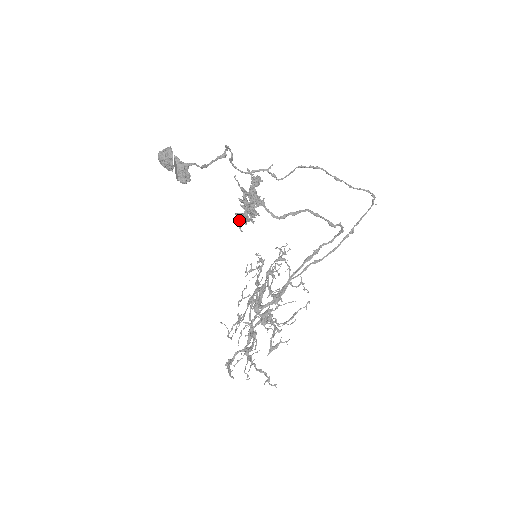
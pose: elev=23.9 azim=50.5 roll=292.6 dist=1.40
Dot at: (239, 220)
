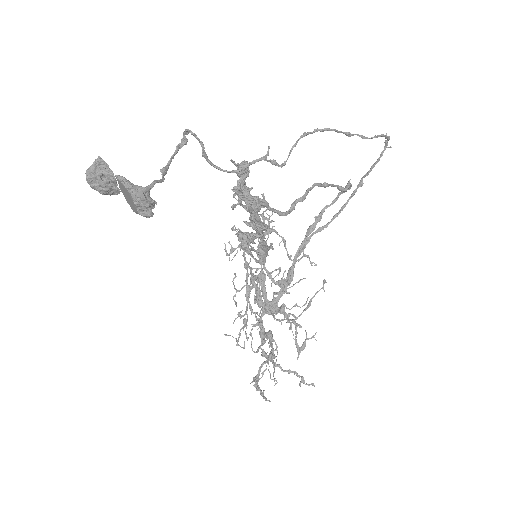
Dot at: (249, 248)
